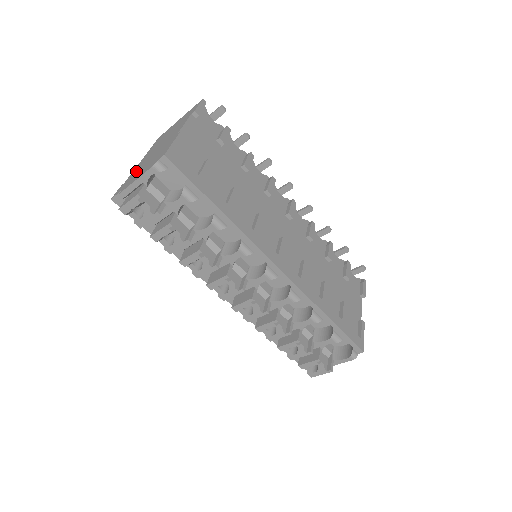
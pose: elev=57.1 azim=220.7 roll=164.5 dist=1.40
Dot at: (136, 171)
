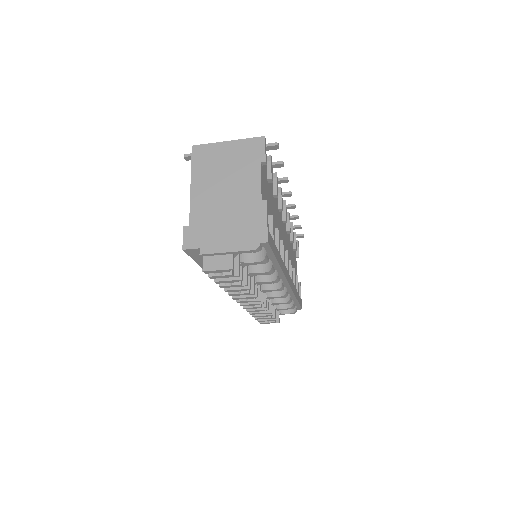
Dot at: (205, 219)
